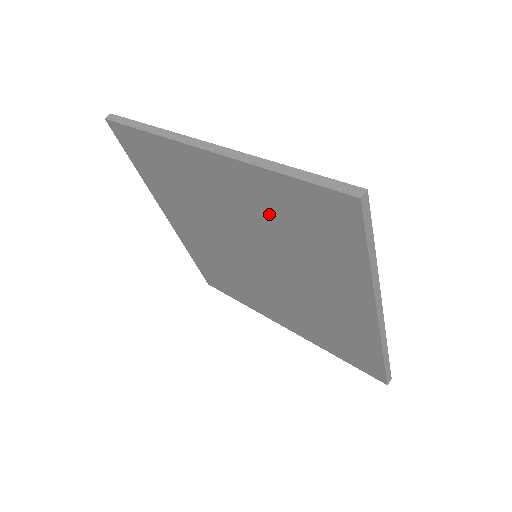
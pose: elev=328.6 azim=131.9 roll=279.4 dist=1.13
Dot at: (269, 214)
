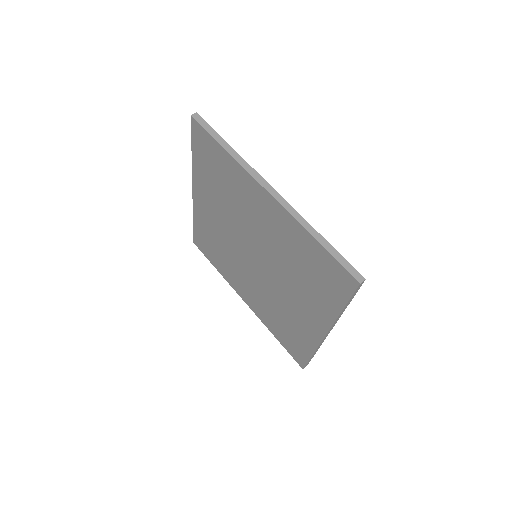
Dot at: (290, 249)
